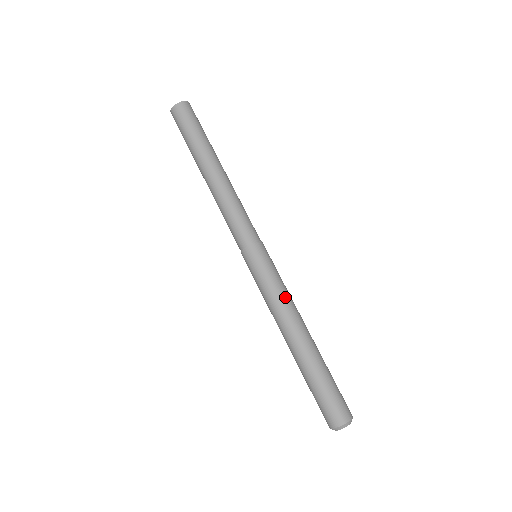
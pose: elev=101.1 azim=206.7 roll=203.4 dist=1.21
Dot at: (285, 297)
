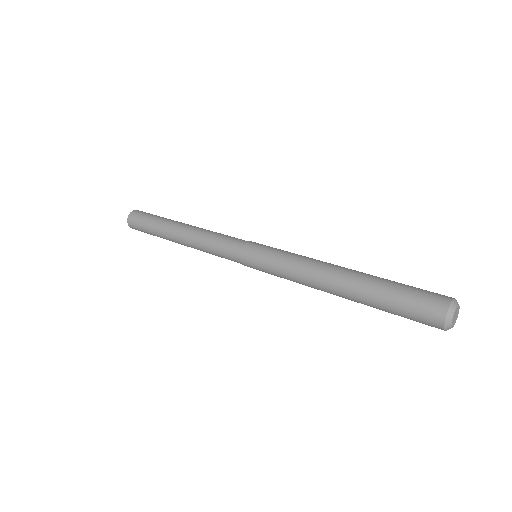
Dot at: (304, 256)
